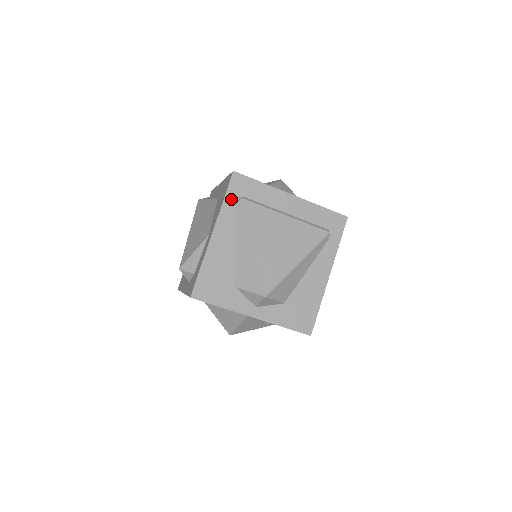
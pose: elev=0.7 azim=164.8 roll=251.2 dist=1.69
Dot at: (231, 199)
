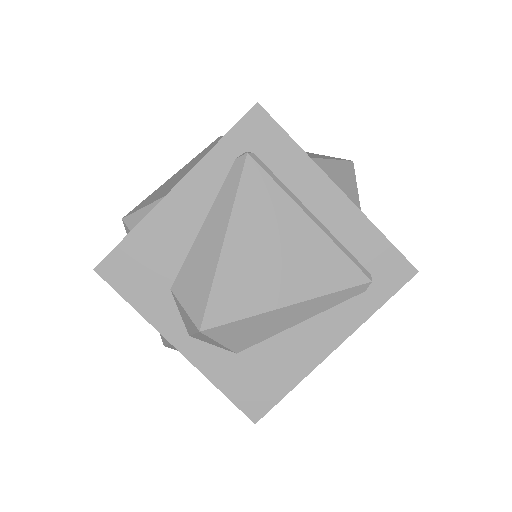
Dot at: (231, 147)
